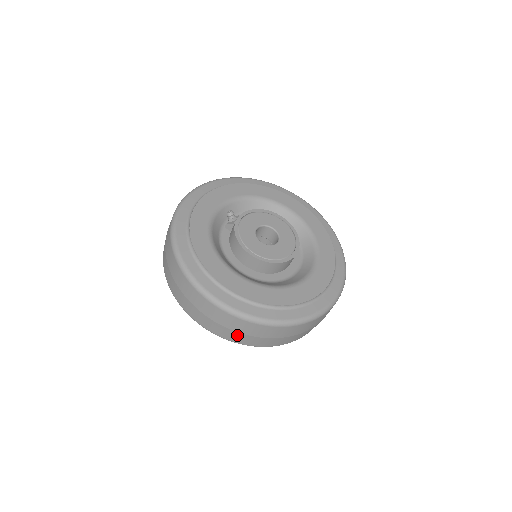
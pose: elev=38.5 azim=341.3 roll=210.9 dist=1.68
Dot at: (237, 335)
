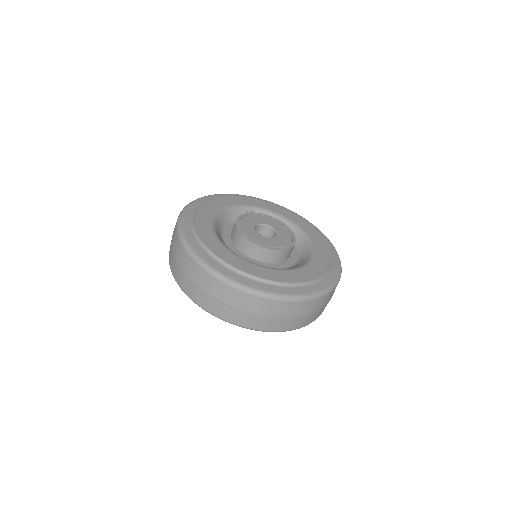
Dot at: (188, 282)
